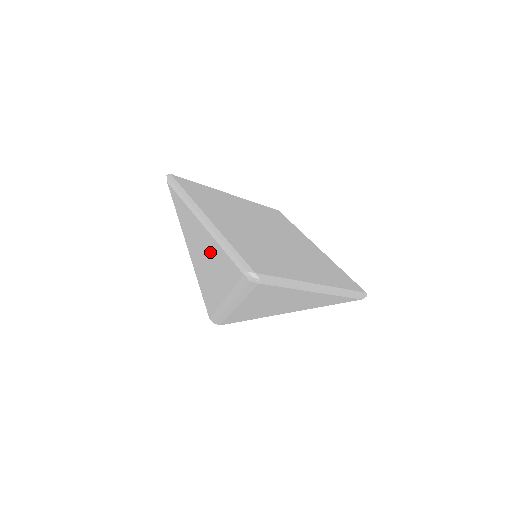
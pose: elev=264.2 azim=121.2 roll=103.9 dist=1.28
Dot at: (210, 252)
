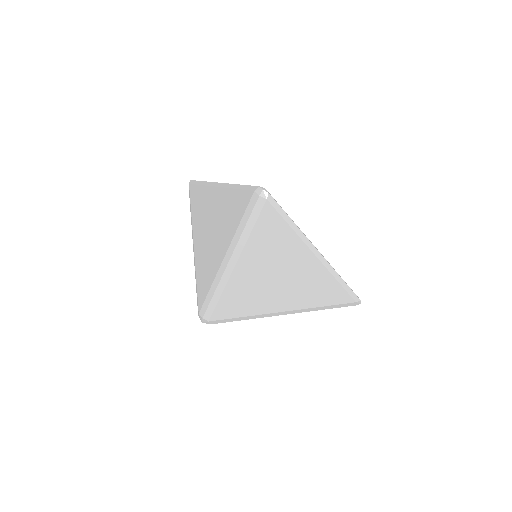
Dot at: (220, 211)
